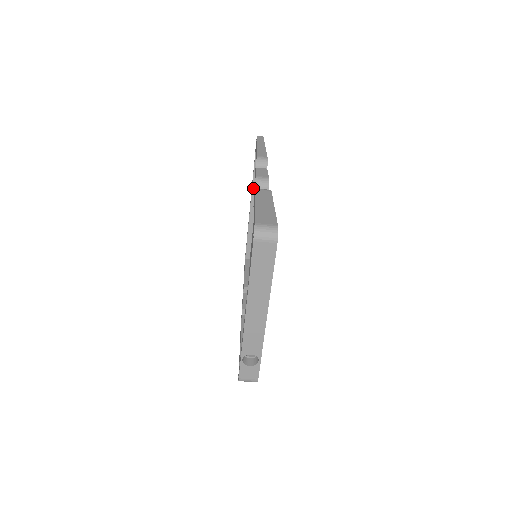
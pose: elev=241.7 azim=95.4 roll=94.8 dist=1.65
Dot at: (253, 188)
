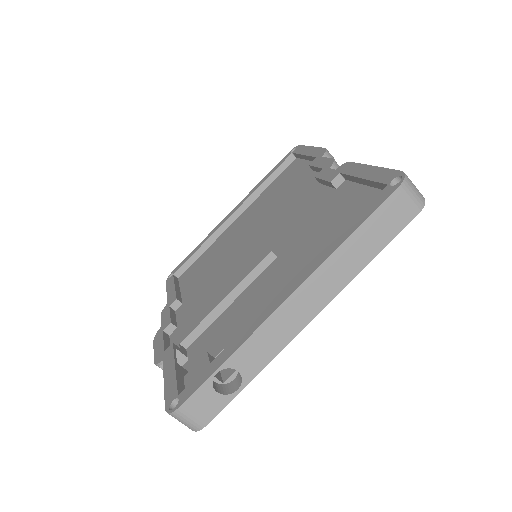
Dot at: (252, 196)
